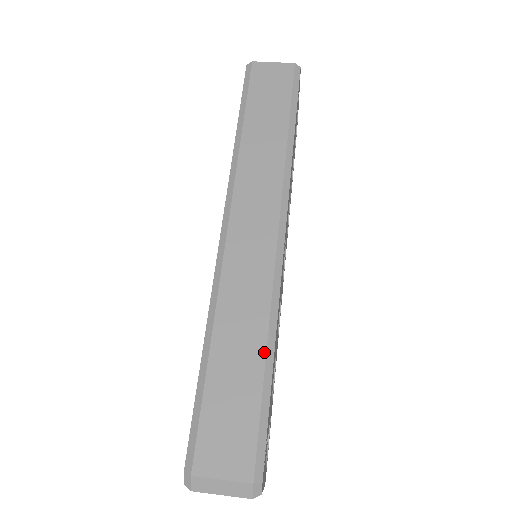
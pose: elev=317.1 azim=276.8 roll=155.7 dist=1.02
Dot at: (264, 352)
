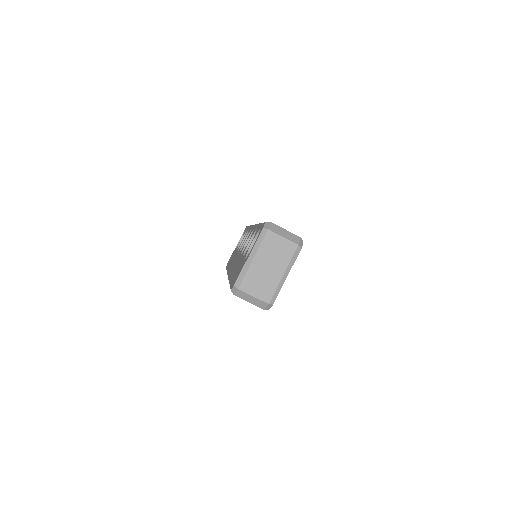
Dot at: occluded
